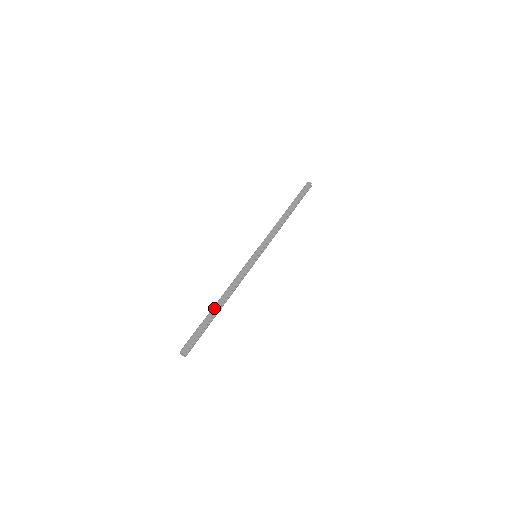
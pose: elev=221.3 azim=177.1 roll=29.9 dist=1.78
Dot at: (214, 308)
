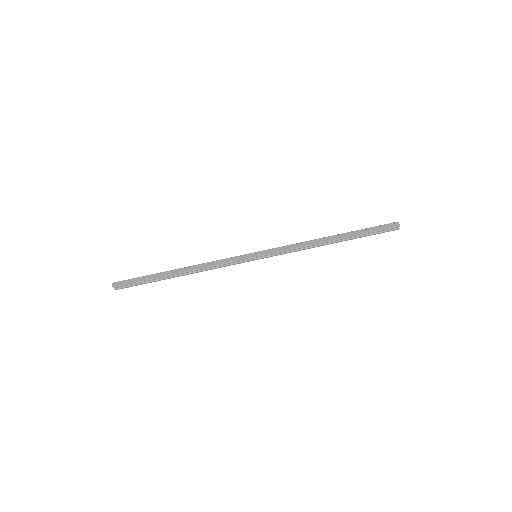
Dot at: (170, 271)
